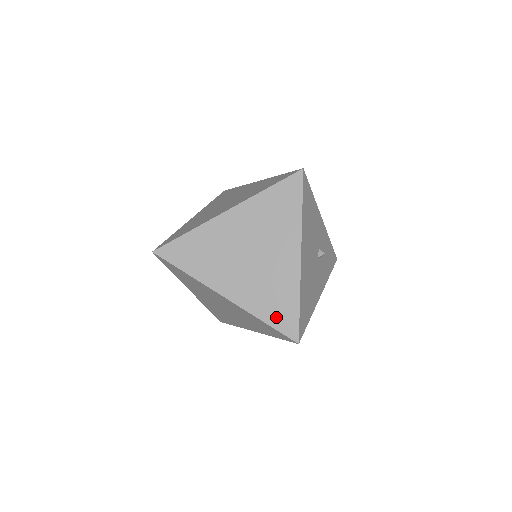
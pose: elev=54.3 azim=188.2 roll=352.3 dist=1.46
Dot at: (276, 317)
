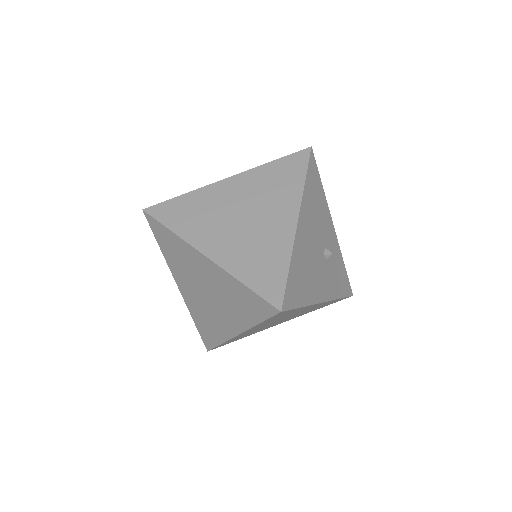
Dot at: (259, 280)
